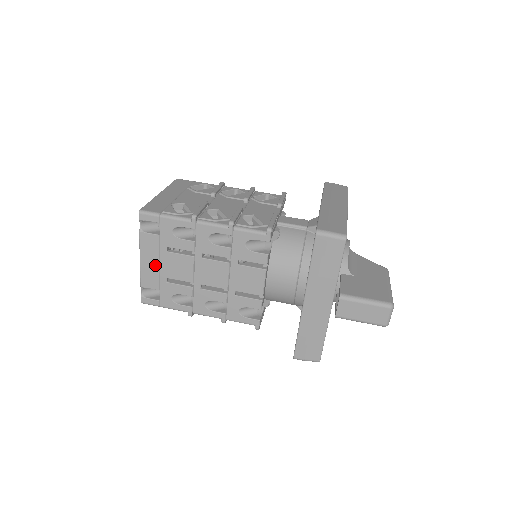
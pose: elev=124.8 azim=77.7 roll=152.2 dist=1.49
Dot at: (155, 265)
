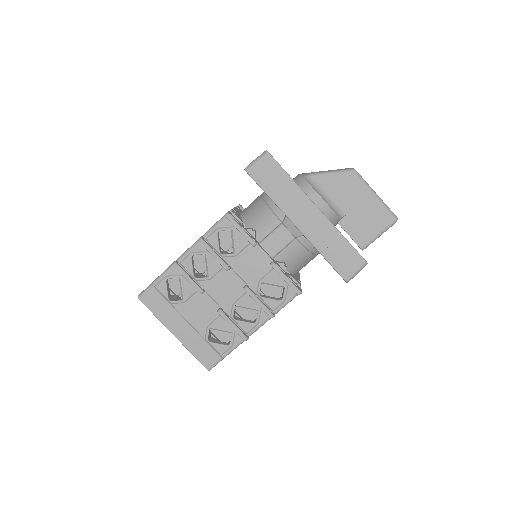
Dot at: occluded
